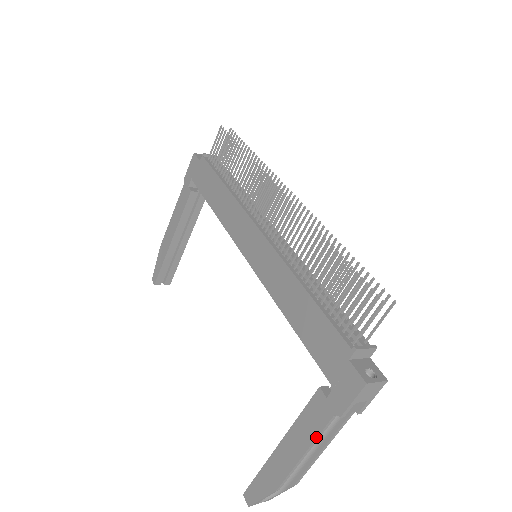
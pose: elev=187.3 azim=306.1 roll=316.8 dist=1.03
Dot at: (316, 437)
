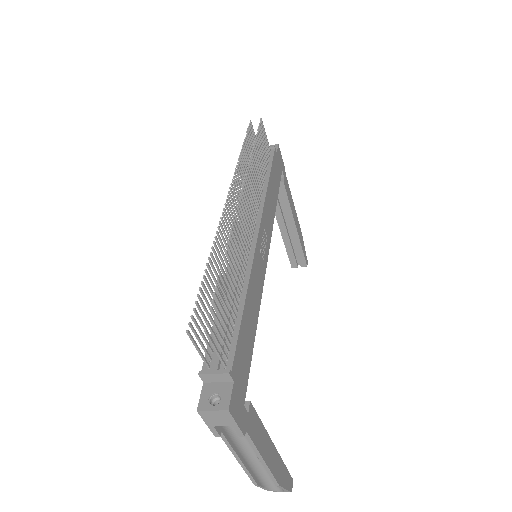
Dot at: (229, 448)
